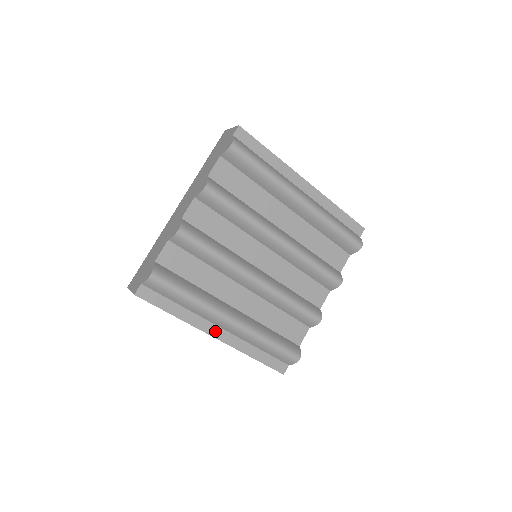
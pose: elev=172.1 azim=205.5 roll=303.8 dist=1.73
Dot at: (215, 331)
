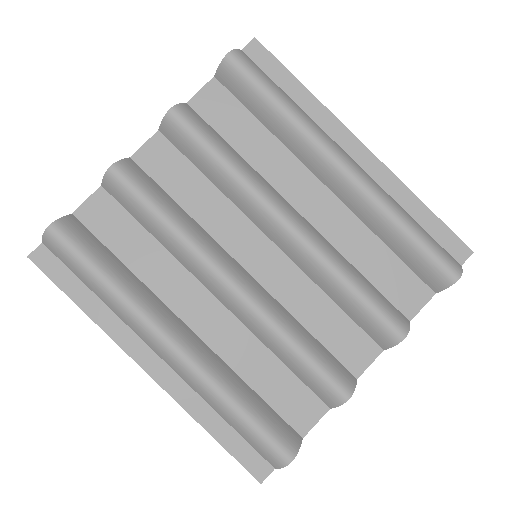
Dot at: (146, 357)
